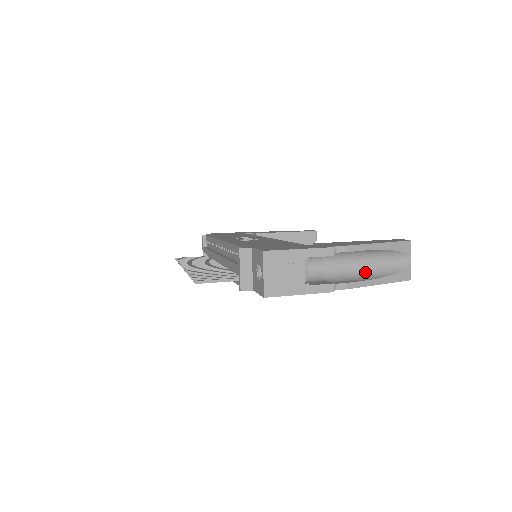
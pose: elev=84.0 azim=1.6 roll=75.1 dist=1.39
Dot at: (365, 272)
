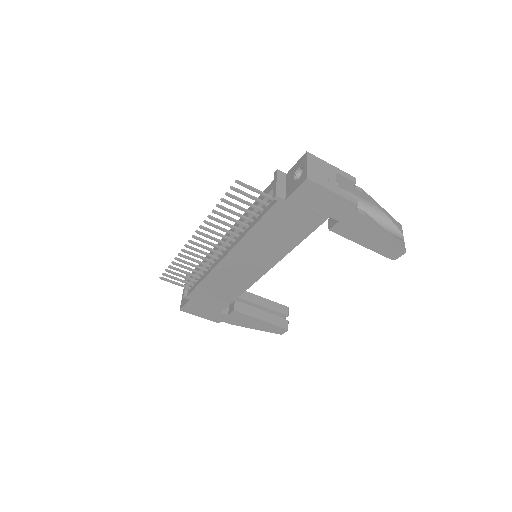
Dot at: occluded
